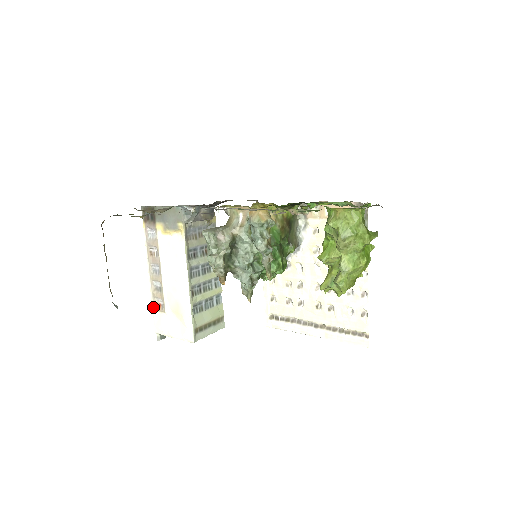
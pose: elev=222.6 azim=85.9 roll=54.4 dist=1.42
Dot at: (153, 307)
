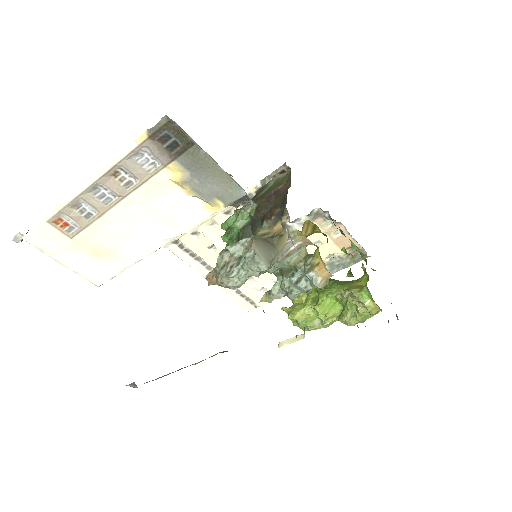
Dot at: (48, 218)
